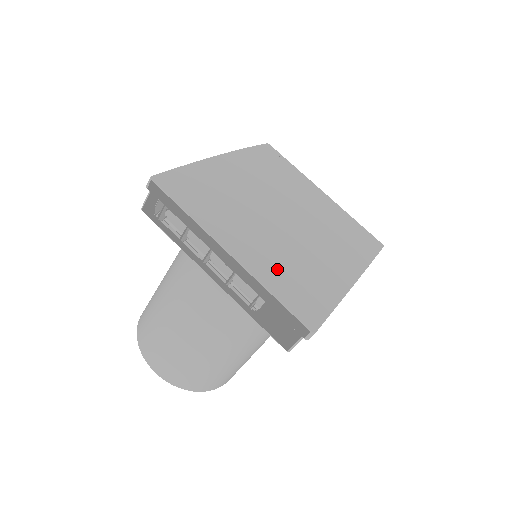
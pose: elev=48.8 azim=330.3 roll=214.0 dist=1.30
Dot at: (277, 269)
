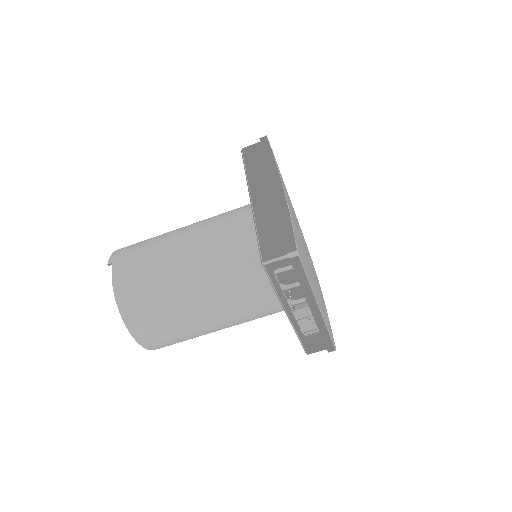
Dot at: occluded
